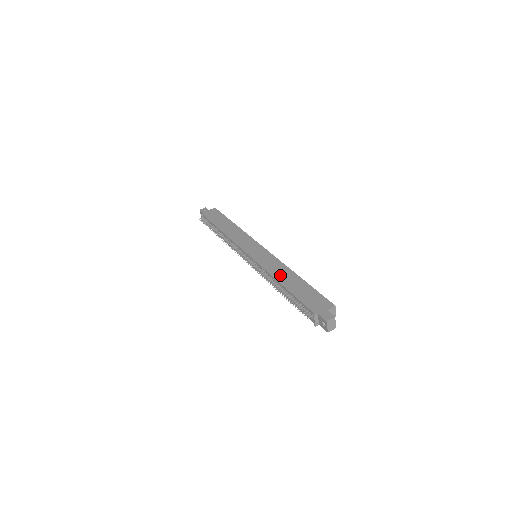
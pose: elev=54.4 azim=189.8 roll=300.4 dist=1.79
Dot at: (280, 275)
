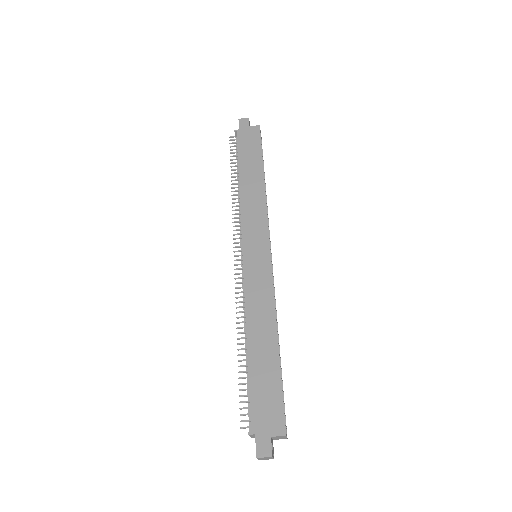
Dot at: (256, 323)
